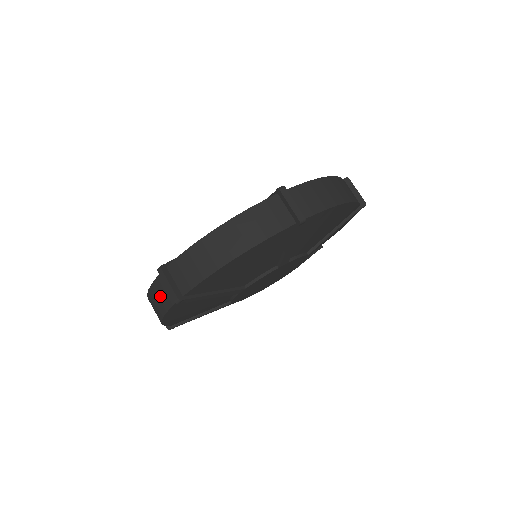
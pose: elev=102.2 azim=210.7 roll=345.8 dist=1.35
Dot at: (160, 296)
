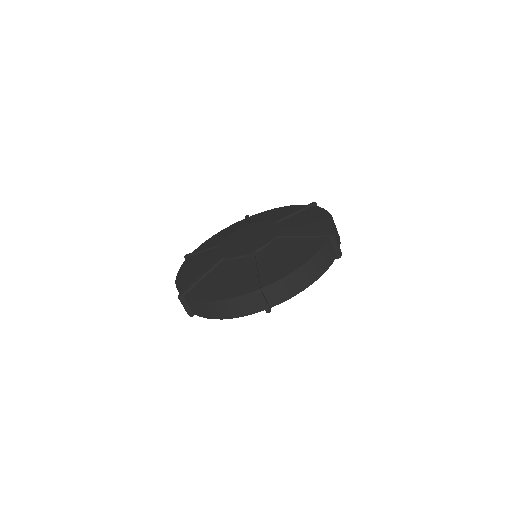
Dot at: (242, 306)
